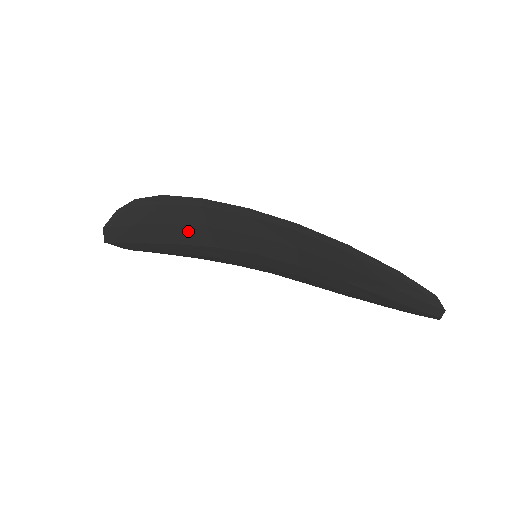
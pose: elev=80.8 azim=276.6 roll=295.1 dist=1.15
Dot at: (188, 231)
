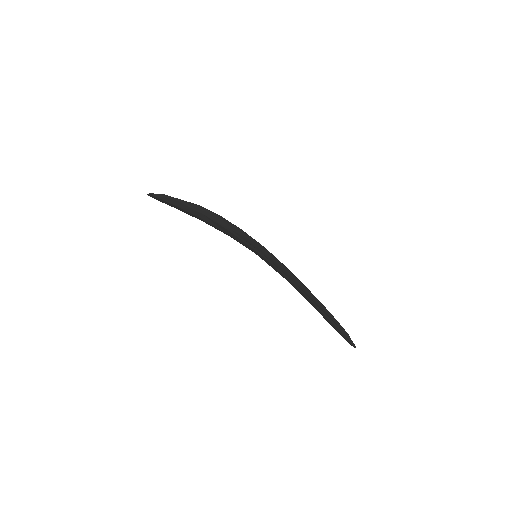
Dot at: (213, 226)
